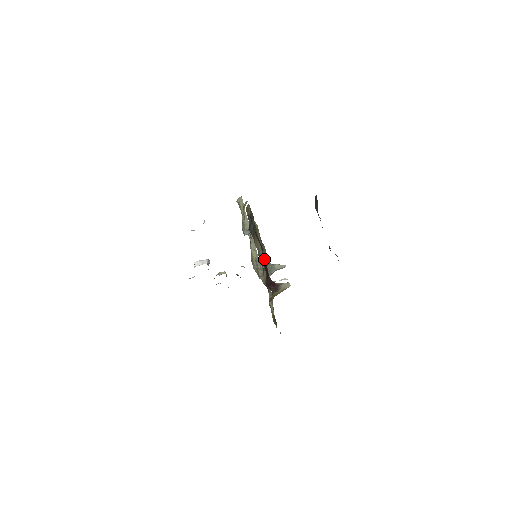
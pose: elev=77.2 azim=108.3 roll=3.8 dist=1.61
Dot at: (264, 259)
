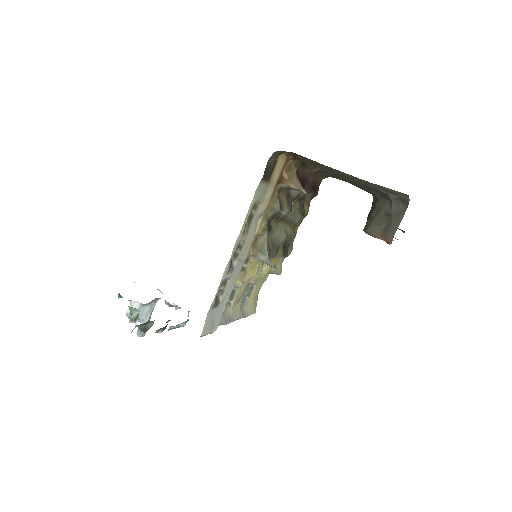
Dot at: (304, 187)
